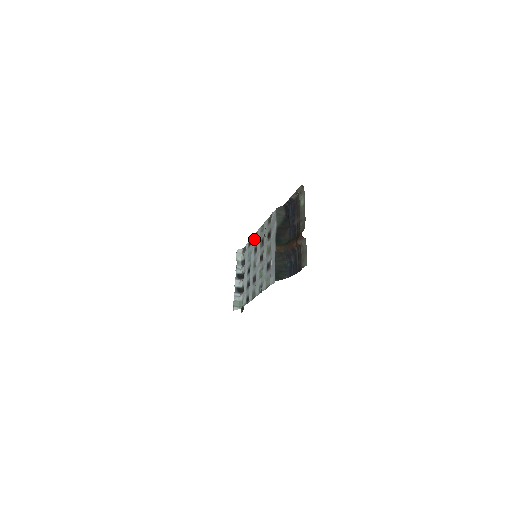
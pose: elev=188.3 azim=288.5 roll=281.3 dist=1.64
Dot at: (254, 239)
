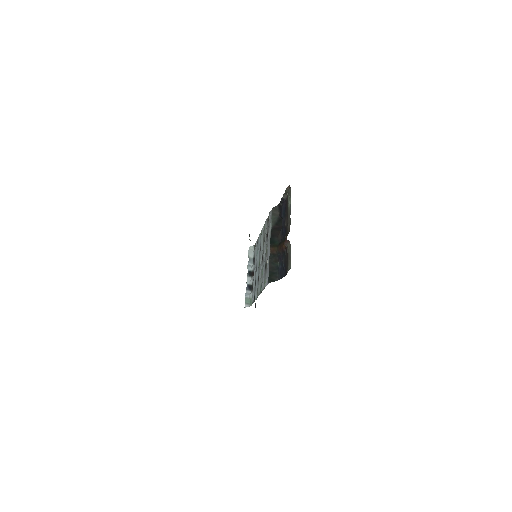
Dot at: (260, 237)
